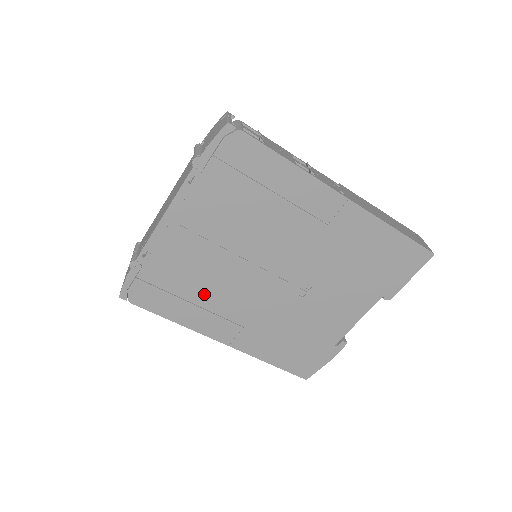
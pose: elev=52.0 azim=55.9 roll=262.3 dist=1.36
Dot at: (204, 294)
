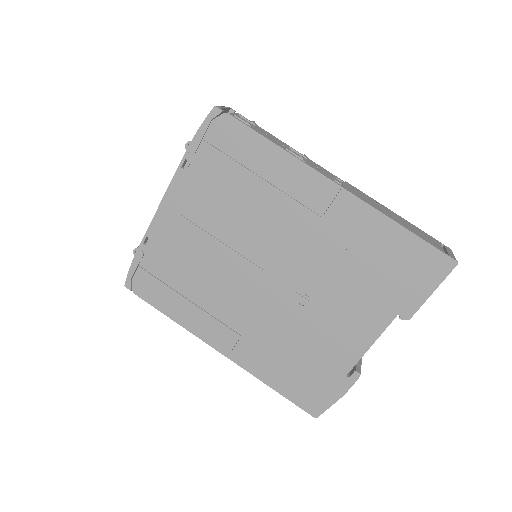
Dot at: (200, 291)
